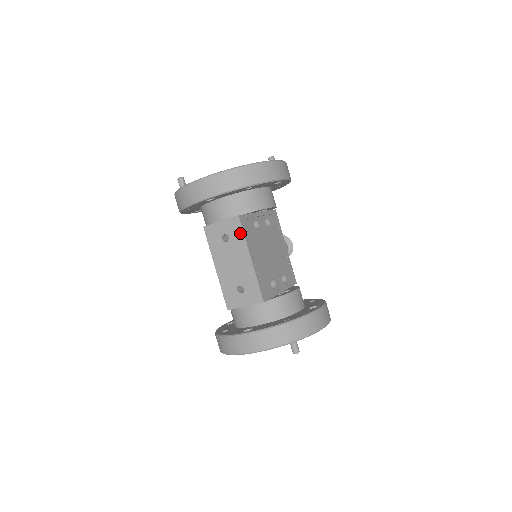
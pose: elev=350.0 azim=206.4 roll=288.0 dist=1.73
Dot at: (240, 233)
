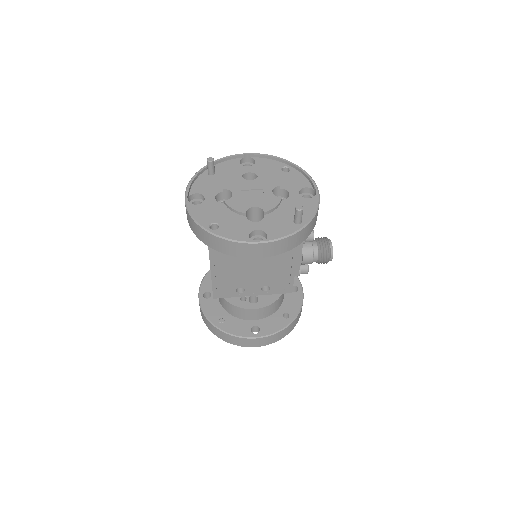
Dot at: occluded
